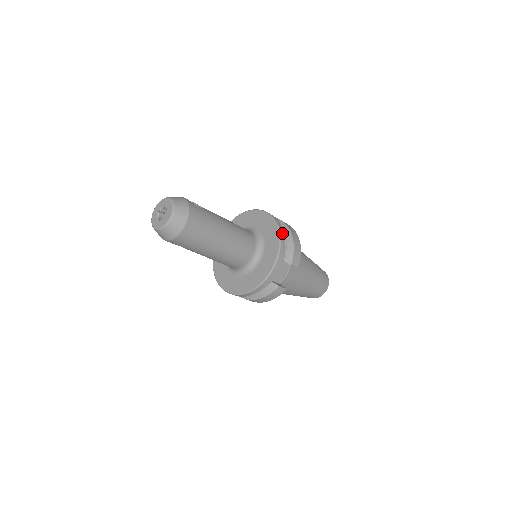
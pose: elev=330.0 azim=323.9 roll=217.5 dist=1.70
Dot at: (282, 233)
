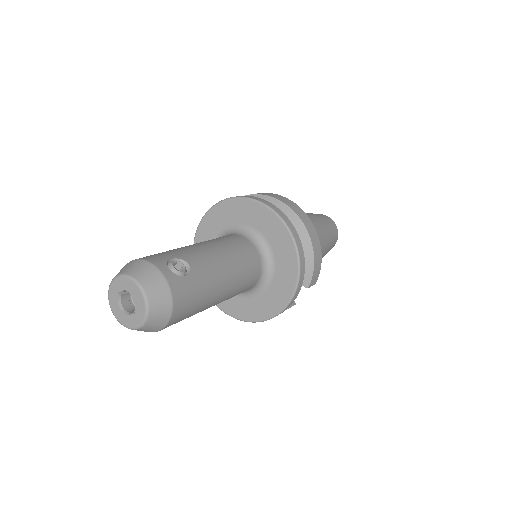
Dot at: (302, 257)
